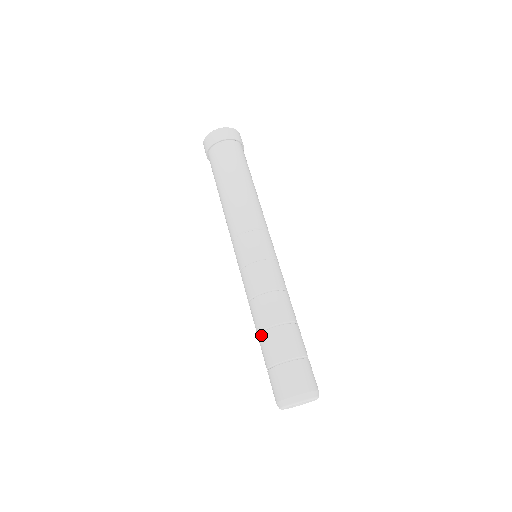
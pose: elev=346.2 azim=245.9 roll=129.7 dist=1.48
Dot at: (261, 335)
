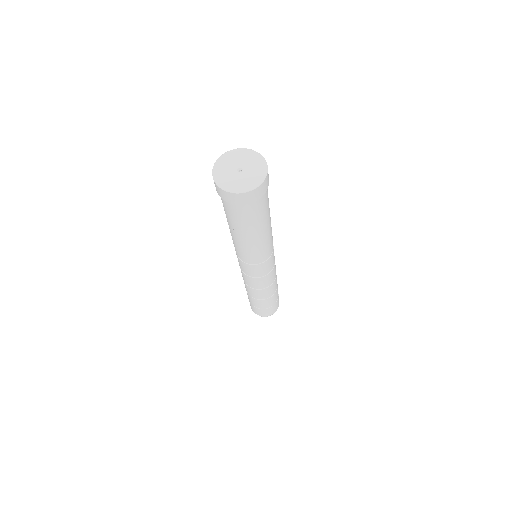
Dot at: (256, 300)
